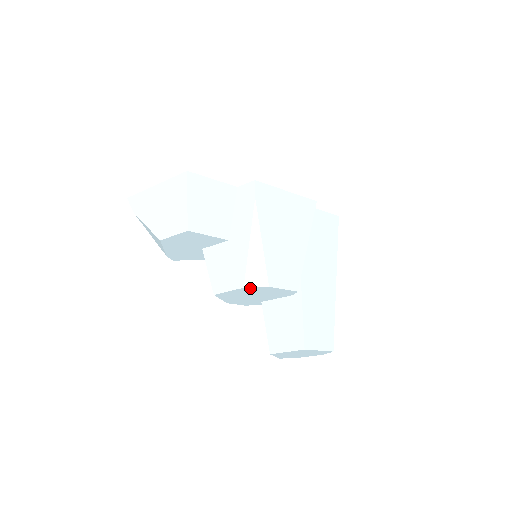
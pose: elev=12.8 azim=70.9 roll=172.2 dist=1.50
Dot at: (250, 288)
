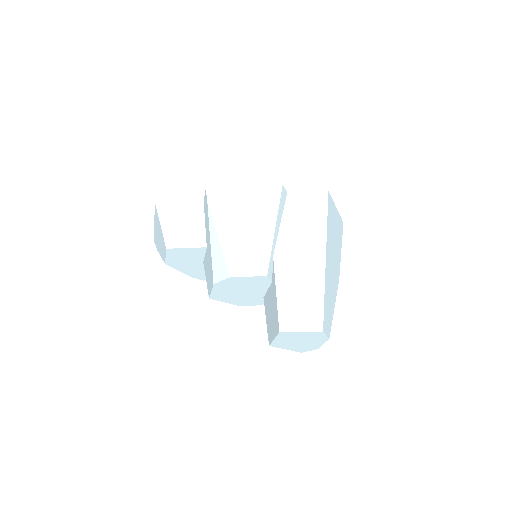
Dot at: (220, 283)
